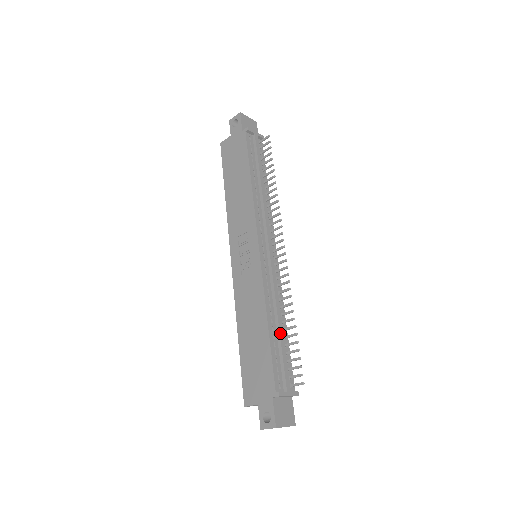
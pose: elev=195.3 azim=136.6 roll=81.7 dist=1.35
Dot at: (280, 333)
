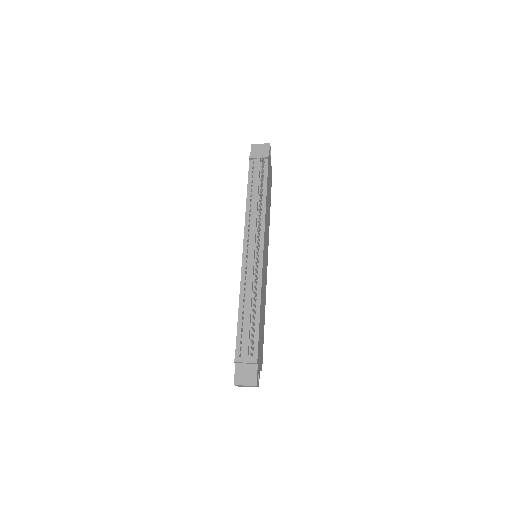
Dot at: (247, 315)
